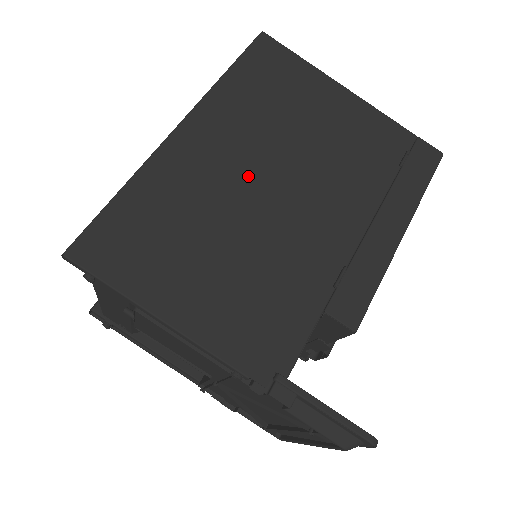
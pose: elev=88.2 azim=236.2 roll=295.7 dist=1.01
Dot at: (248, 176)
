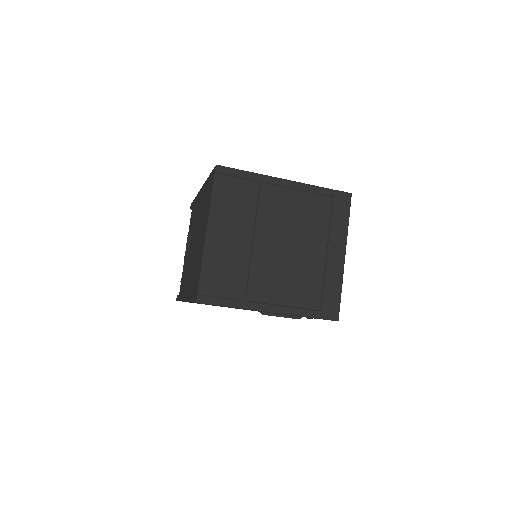
Dot at: occluded
